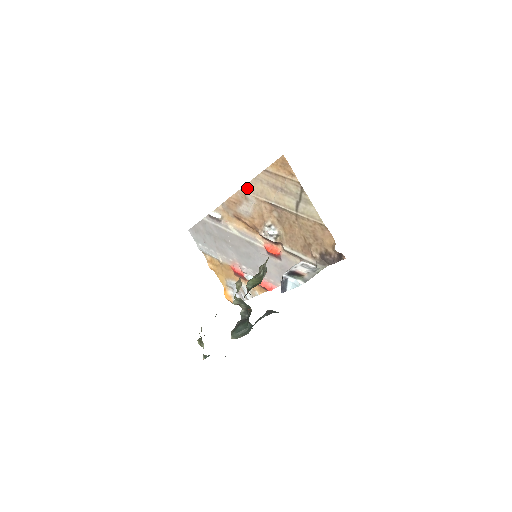
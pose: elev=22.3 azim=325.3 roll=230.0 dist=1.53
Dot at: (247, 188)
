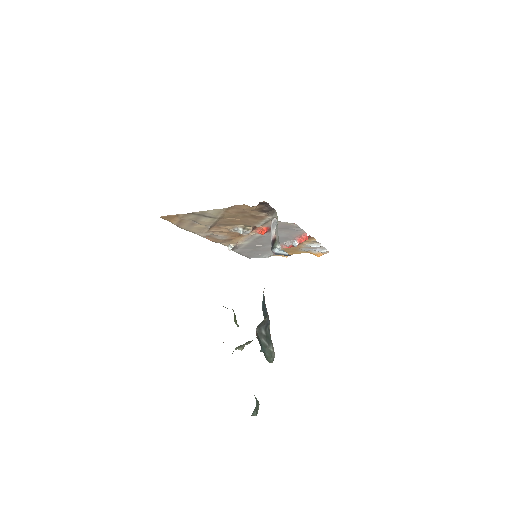
Dot at: (198, 234)
